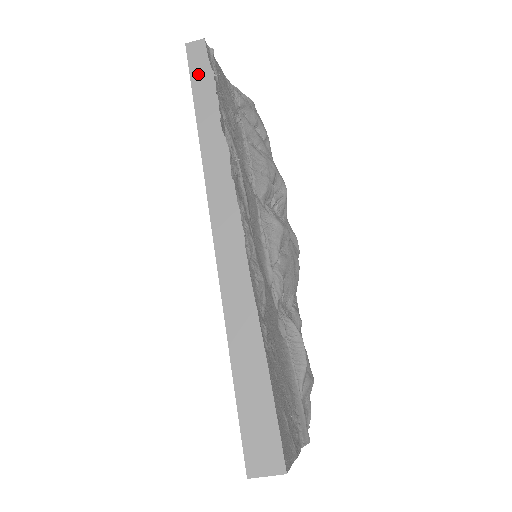
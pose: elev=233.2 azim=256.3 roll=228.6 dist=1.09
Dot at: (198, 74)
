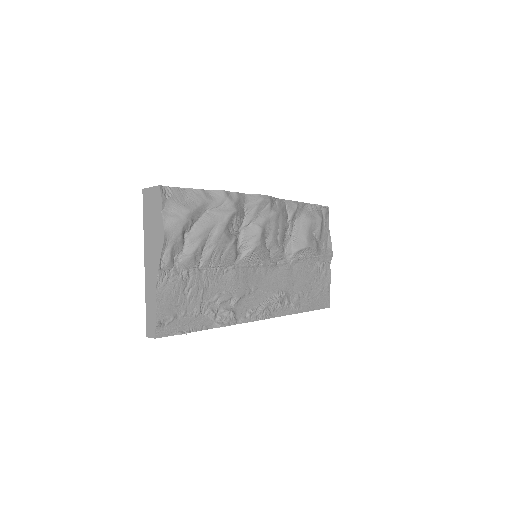
Dot at: occluded
